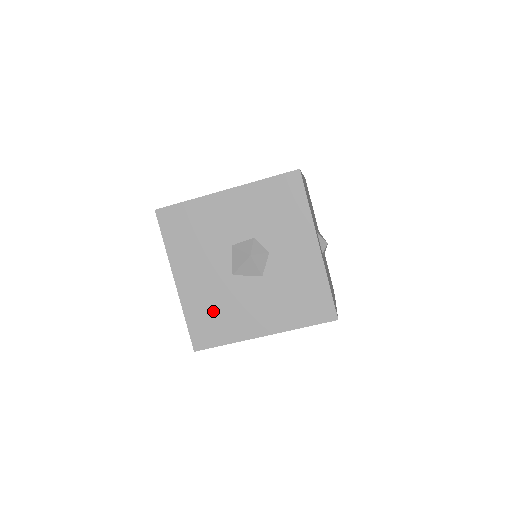
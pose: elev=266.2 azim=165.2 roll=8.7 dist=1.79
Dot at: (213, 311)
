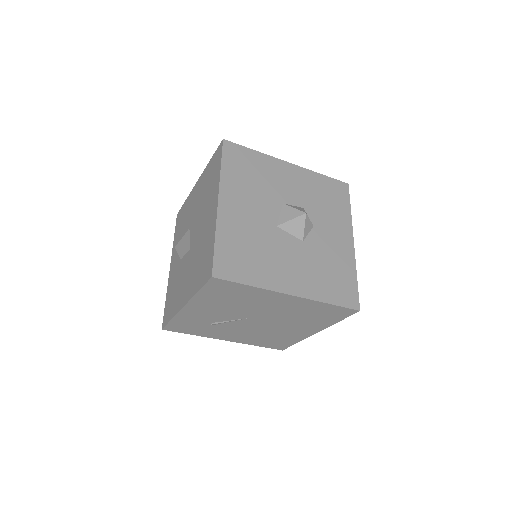
Dot at: (247, 247)
